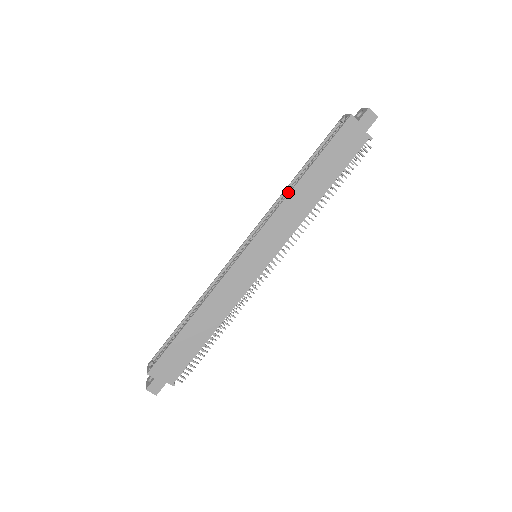
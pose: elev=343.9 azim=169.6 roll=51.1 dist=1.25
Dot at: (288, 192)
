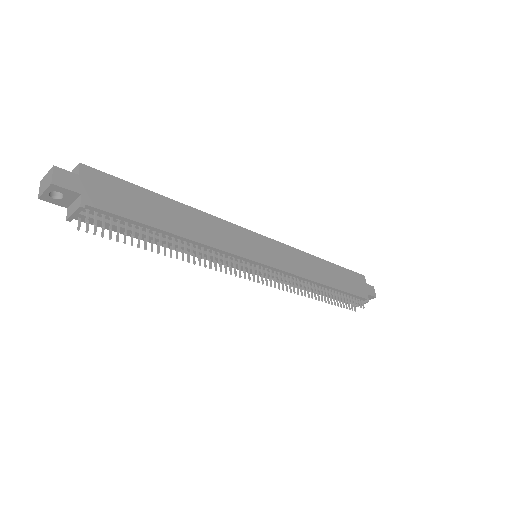
Dot at: occluded
